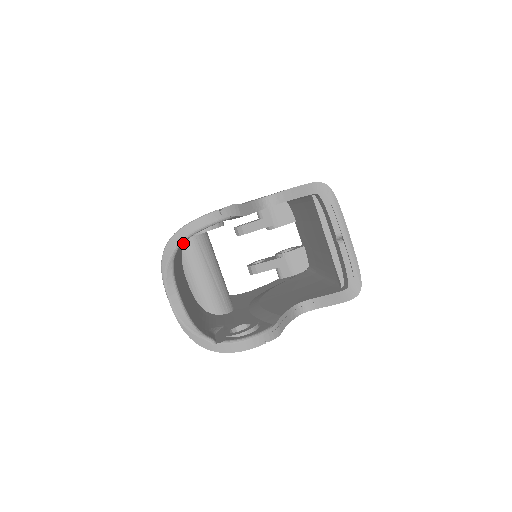
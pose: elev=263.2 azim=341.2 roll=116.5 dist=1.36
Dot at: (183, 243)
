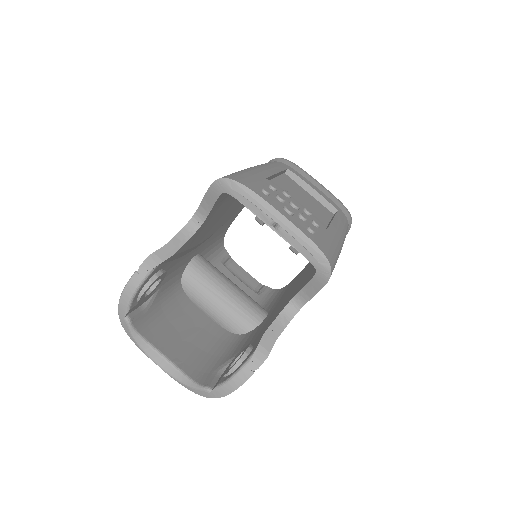
Dot at: (162, 296)
